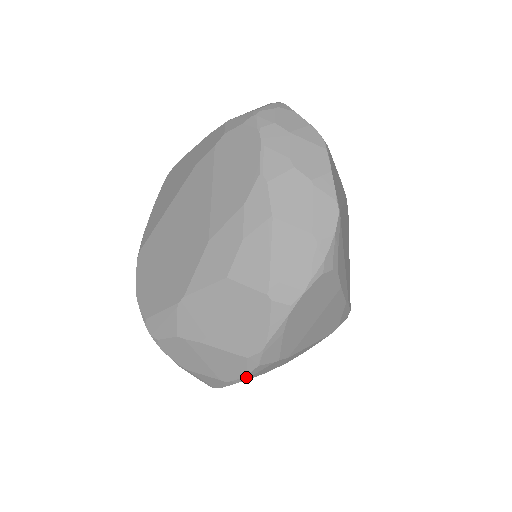
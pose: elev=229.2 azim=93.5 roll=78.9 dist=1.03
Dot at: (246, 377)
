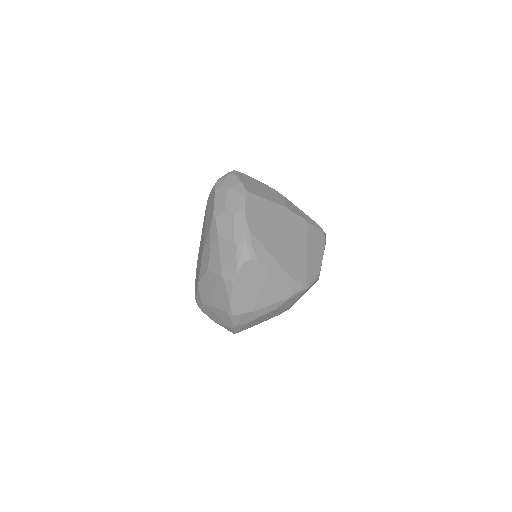
Dot at: (234, 323)
